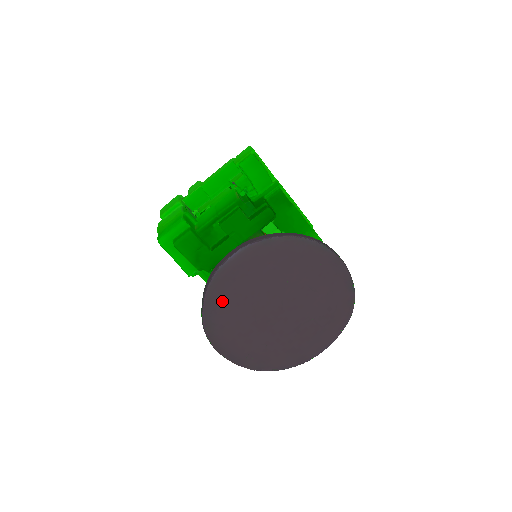
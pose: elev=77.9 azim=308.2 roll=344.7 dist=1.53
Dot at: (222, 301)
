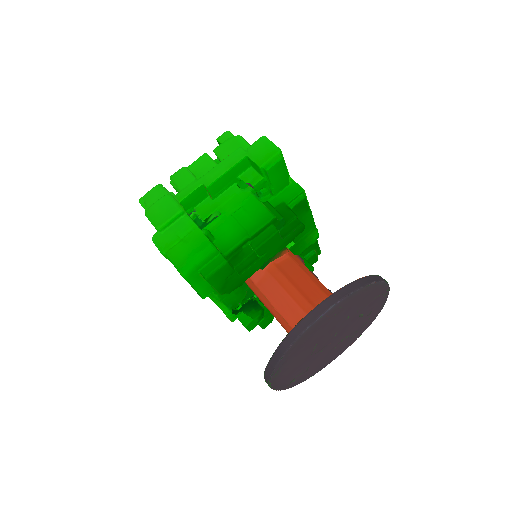
Dot at: (296, 352)
